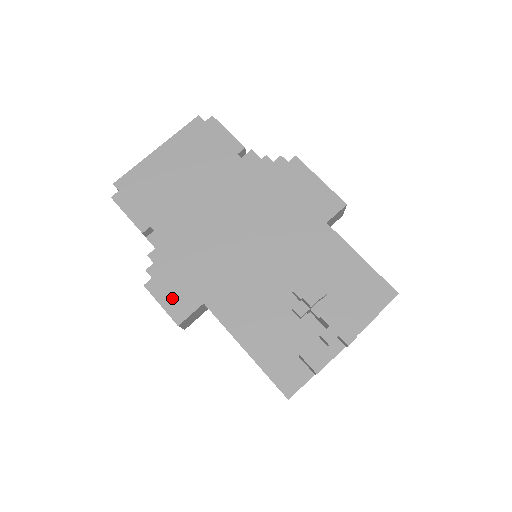
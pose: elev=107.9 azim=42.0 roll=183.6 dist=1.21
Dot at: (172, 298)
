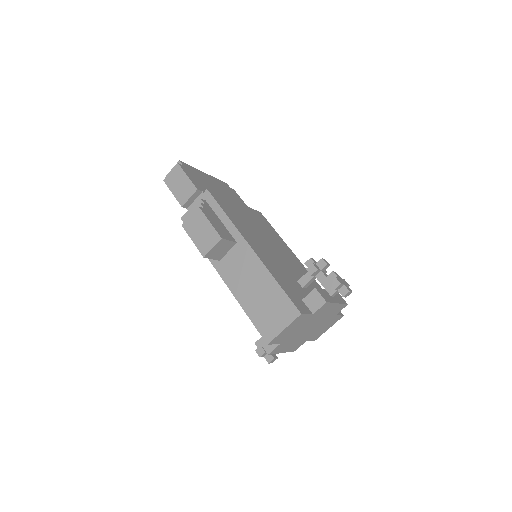
Dot at: (217, 225)
